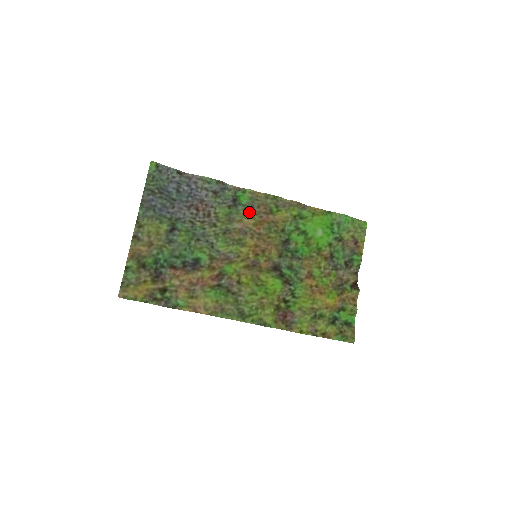
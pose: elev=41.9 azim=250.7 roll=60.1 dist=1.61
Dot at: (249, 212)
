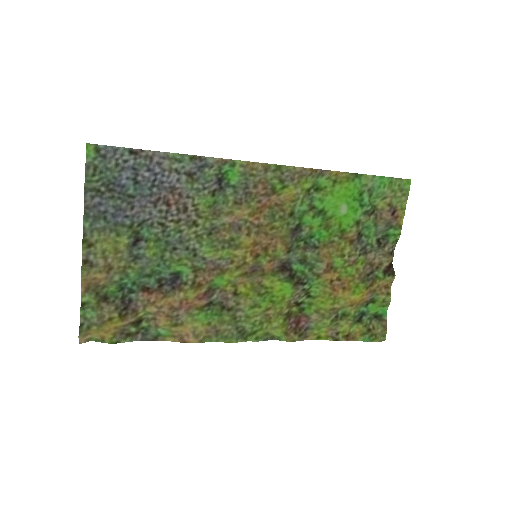
Dot at: (242, 198)
